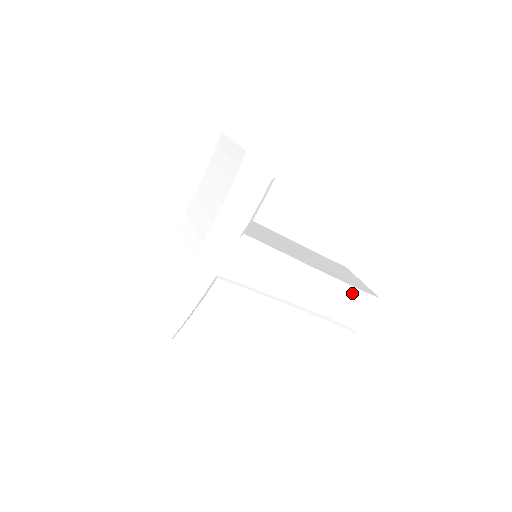
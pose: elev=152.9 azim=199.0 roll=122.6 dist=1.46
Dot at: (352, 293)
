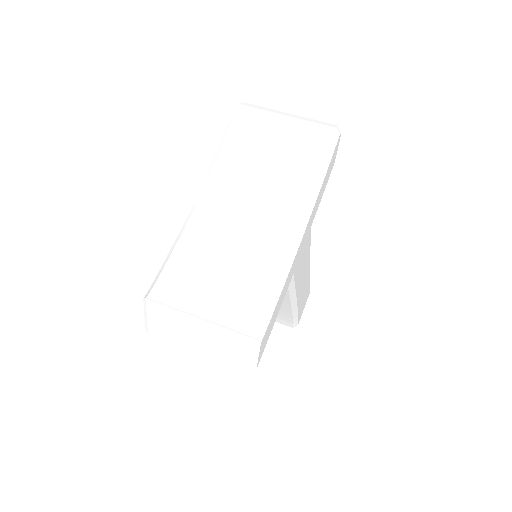
Dot at: (309, 285)
